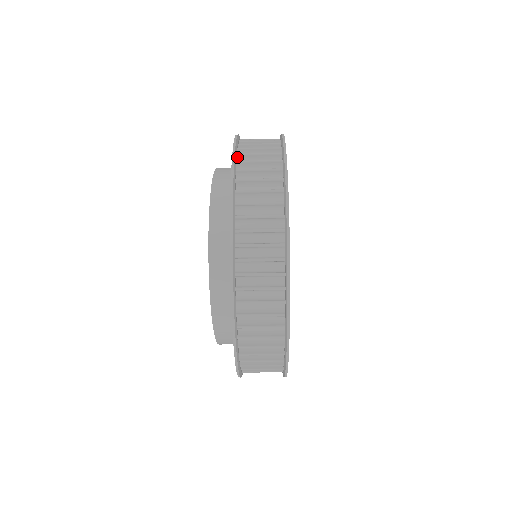
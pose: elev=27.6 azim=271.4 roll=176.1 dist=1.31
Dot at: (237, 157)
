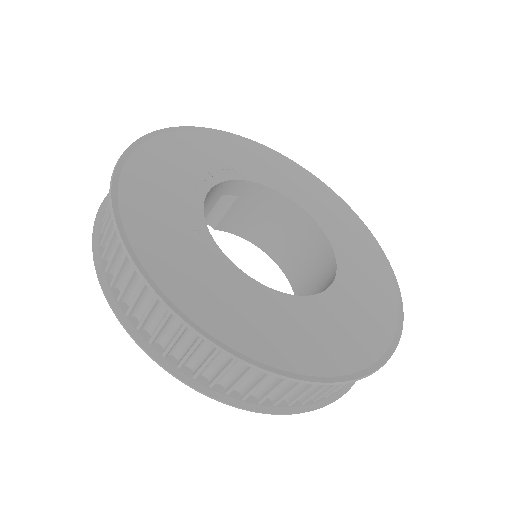
Dot at: occluded
